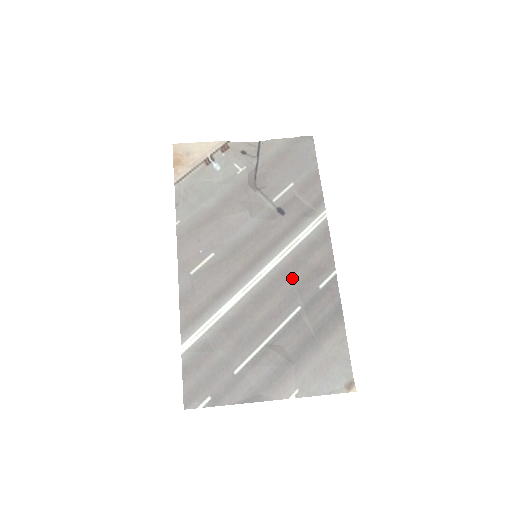
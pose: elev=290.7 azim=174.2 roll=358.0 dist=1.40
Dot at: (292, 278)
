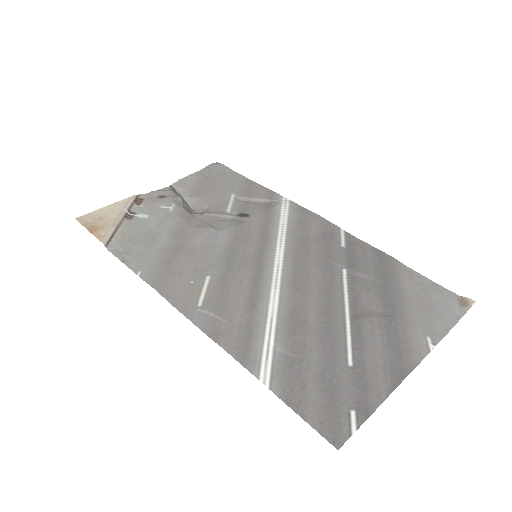
Dot at: (310, 252)
